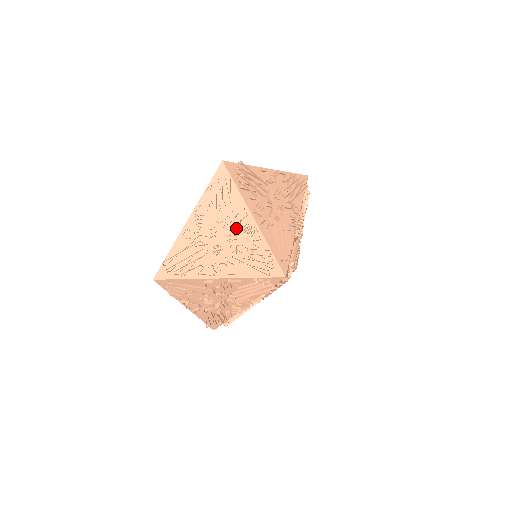
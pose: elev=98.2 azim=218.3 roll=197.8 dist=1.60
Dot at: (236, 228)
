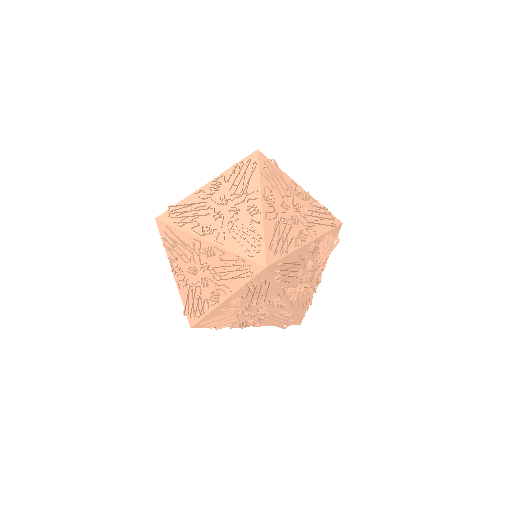
Dot at: (301, 226)
